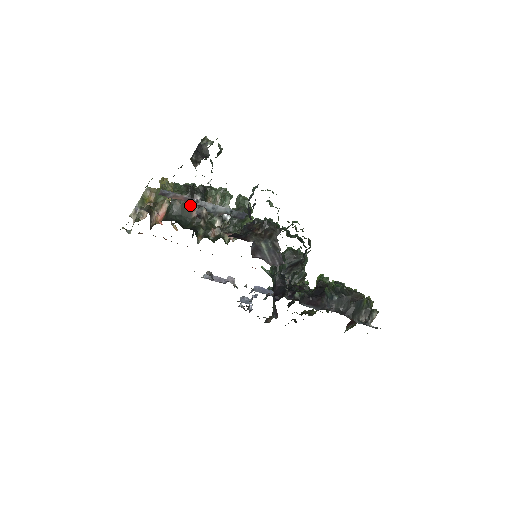
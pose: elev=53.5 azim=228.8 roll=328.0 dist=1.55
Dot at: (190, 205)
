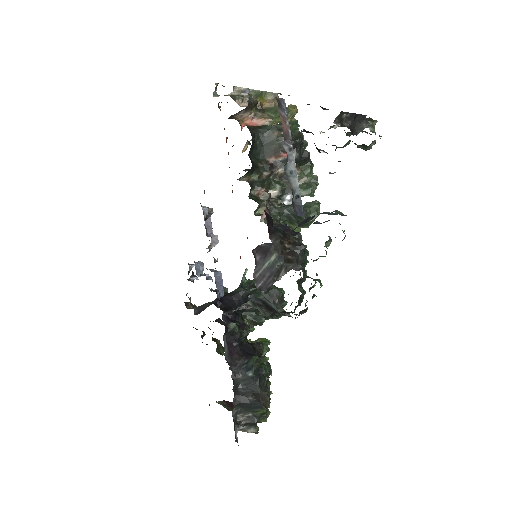
Dot at: (282, 142)
